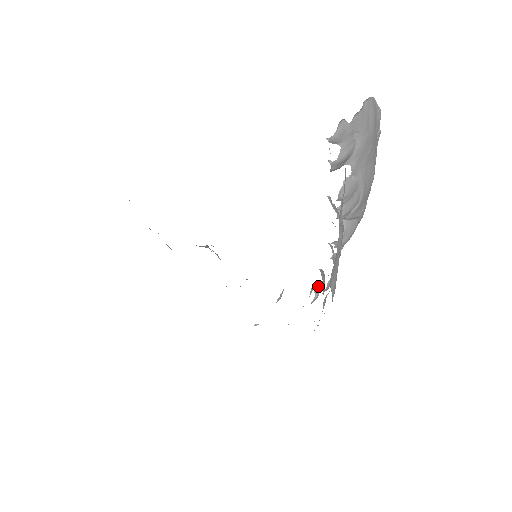
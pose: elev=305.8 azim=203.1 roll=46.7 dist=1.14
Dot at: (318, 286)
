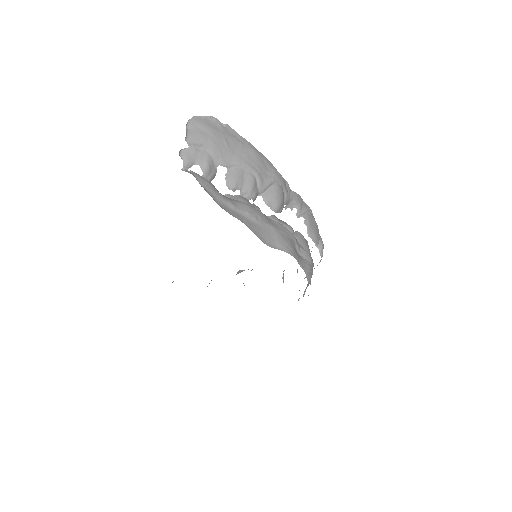
Dot at: occluded
